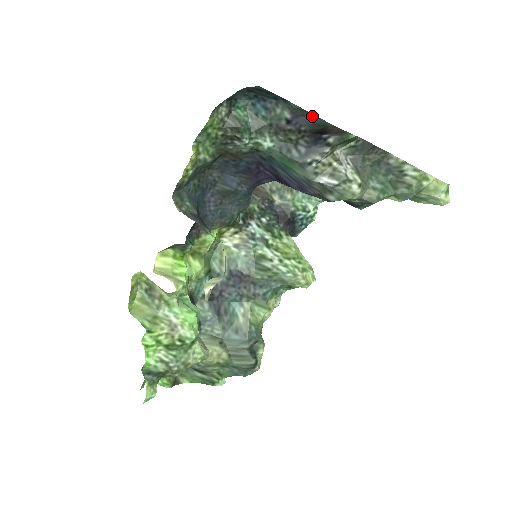
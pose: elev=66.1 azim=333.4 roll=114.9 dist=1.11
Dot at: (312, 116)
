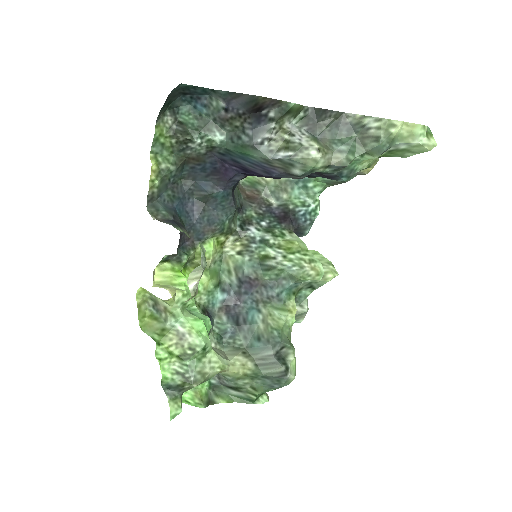
Dot at: (240, 95)
